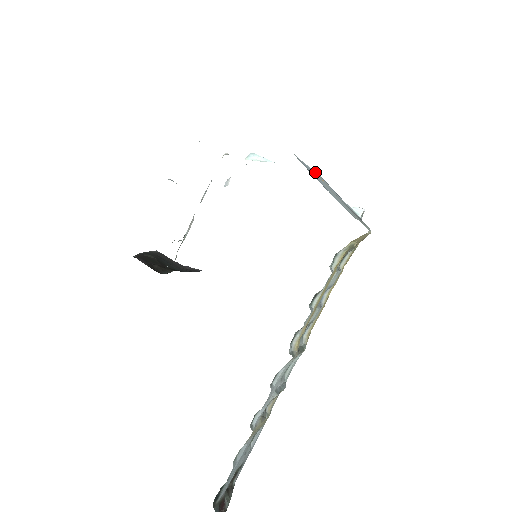
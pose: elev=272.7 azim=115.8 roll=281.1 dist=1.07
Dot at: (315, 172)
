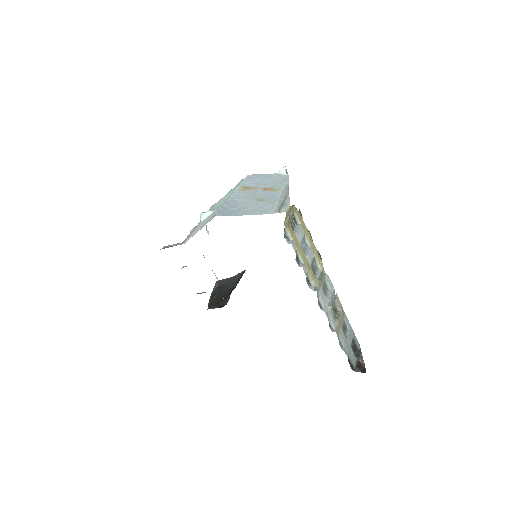
Dot at: (238, 188)
